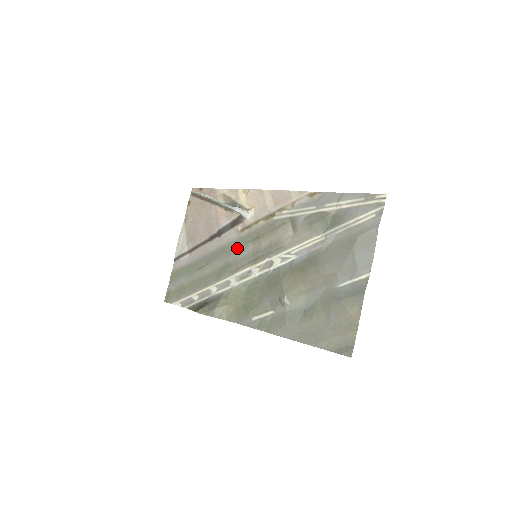
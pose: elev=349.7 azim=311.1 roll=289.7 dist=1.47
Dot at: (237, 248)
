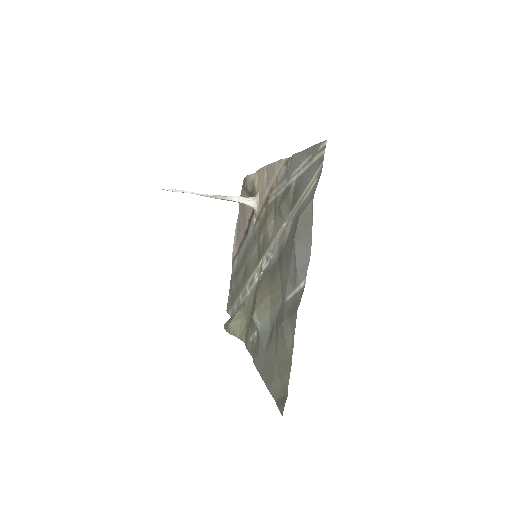
Dot at: (251, 246)
